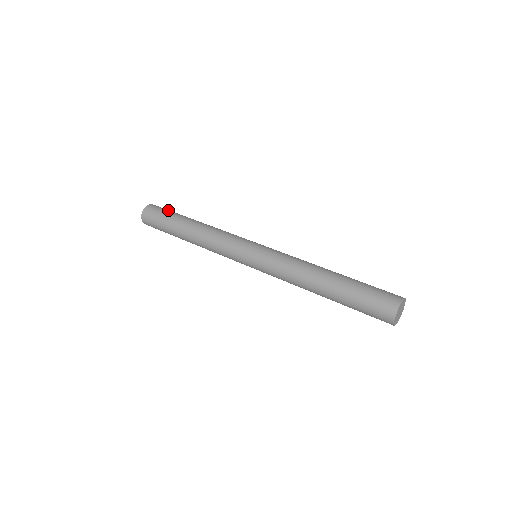
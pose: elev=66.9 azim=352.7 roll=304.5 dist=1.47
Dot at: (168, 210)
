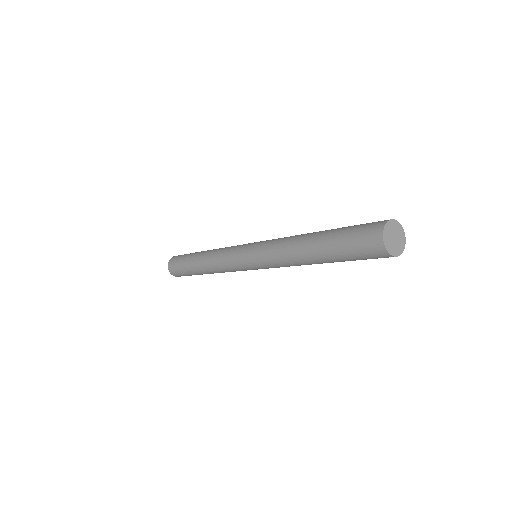
Dot at: (180, 258)
